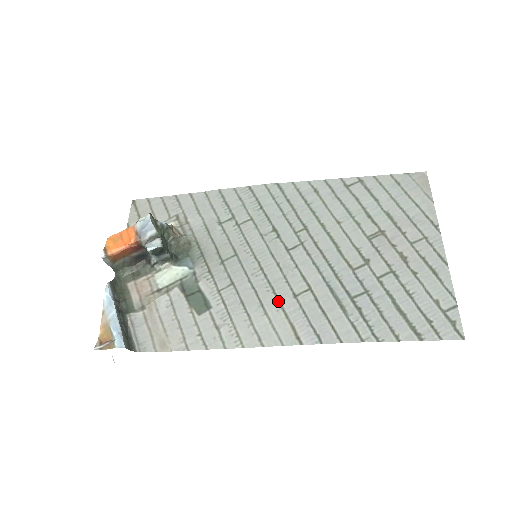
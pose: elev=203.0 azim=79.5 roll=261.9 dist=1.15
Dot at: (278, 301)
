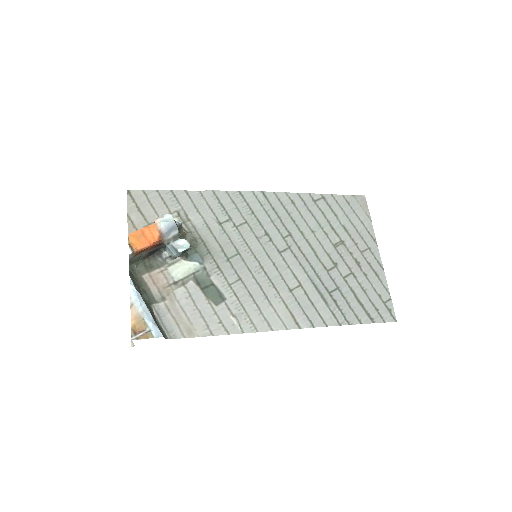
Dot at: (279, 294)
